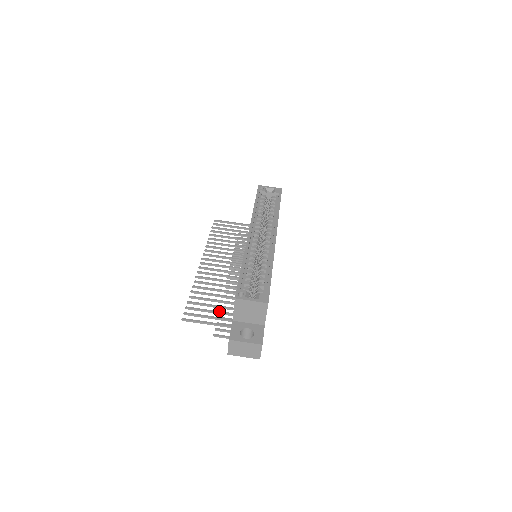
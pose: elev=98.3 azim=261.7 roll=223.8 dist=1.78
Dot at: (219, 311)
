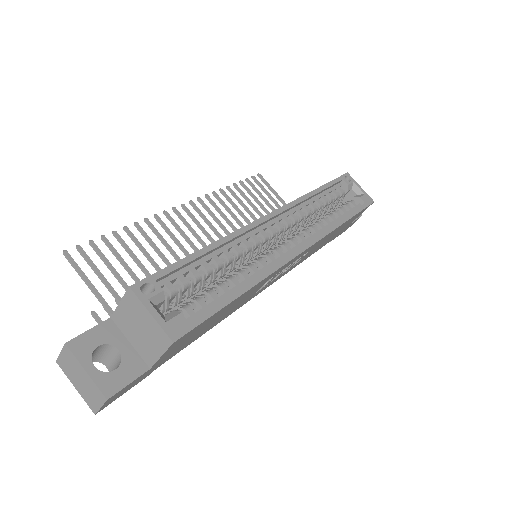
Dot at: occluded
